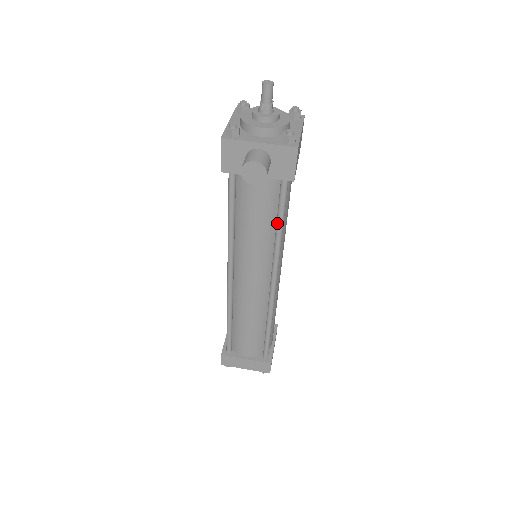
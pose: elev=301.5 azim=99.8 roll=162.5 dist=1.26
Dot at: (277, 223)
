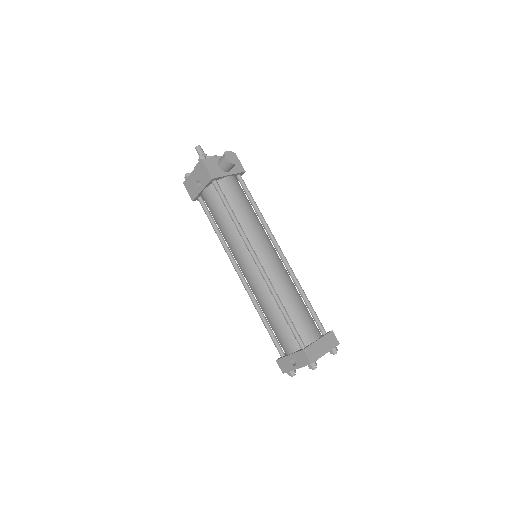
Dot at: (254, 205)
